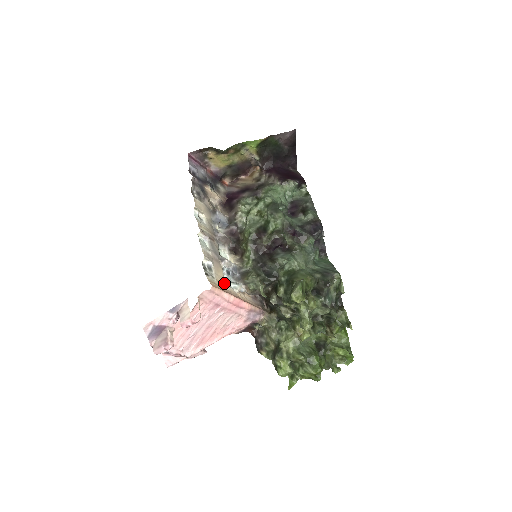
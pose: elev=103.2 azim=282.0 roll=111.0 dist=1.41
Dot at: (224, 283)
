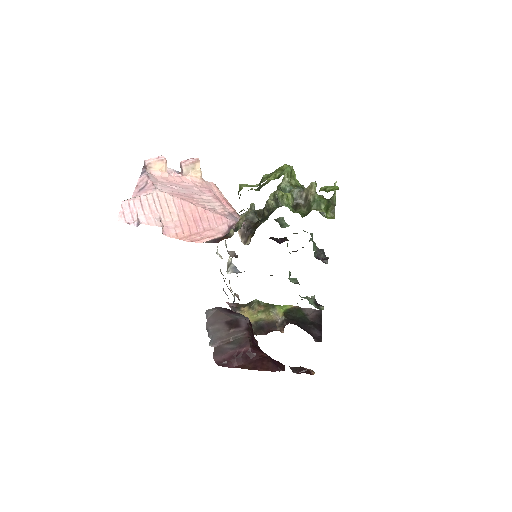
Dot at: occluded
